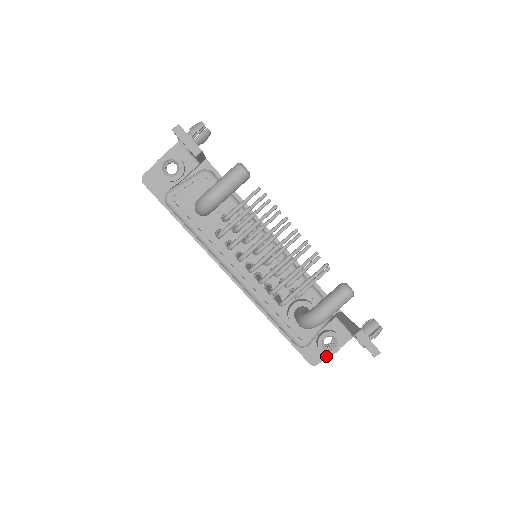
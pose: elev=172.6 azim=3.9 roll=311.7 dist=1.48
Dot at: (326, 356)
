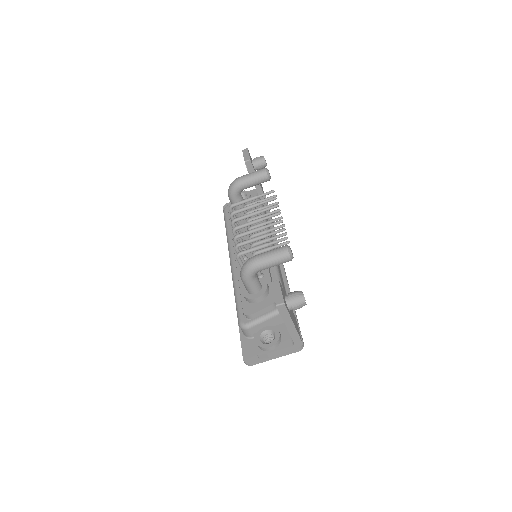
Dot at: (259, 352)
